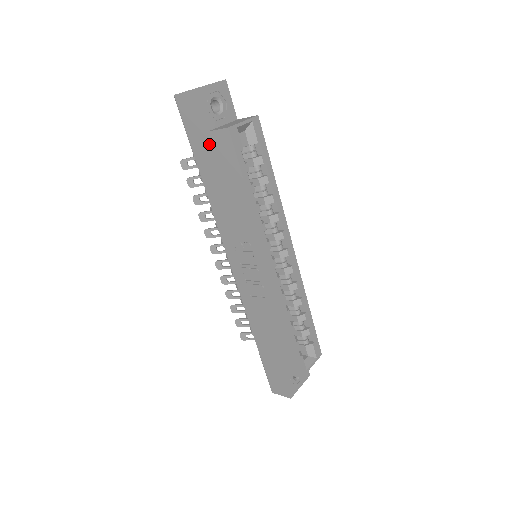
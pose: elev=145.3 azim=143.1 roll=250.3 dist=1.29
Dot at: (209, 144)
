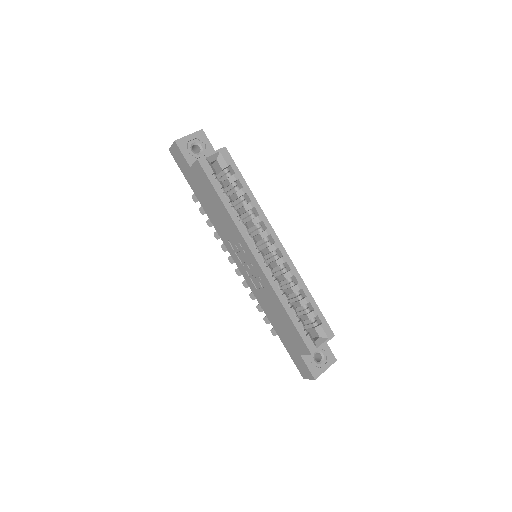
Dot at: (194, 176)
